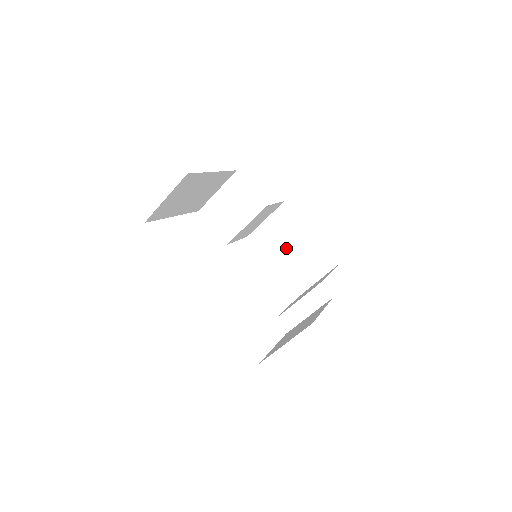
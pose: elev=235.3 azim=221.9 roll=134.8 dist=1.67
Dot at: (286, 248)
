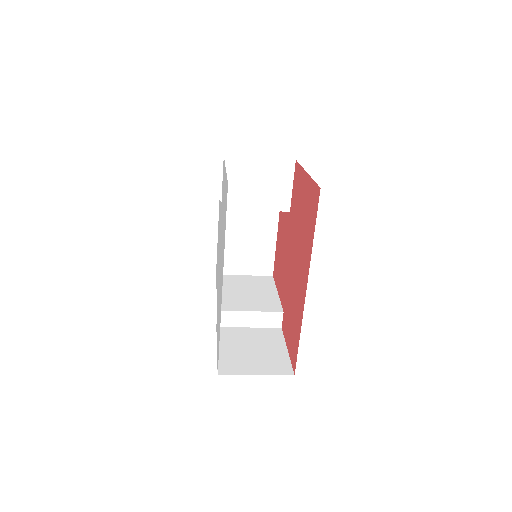
Dot at: (245, 231)
